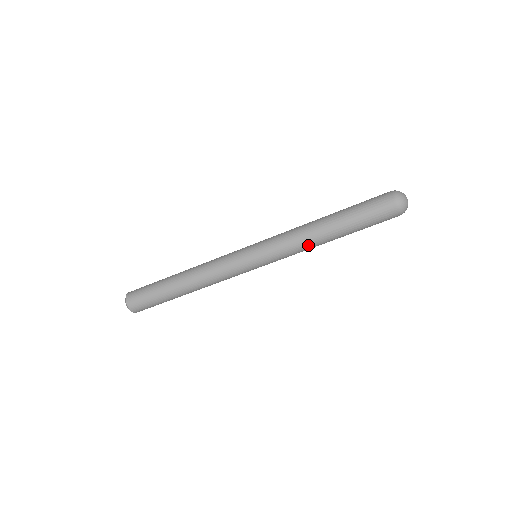
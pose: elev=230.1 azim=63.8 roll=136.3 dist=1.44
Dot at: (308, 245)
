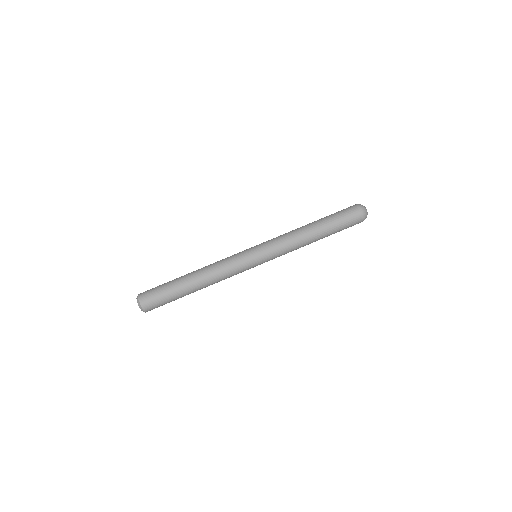
Dot at: (298, 240)
